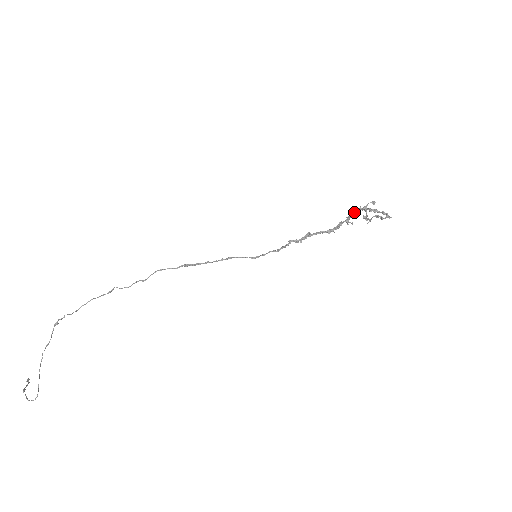
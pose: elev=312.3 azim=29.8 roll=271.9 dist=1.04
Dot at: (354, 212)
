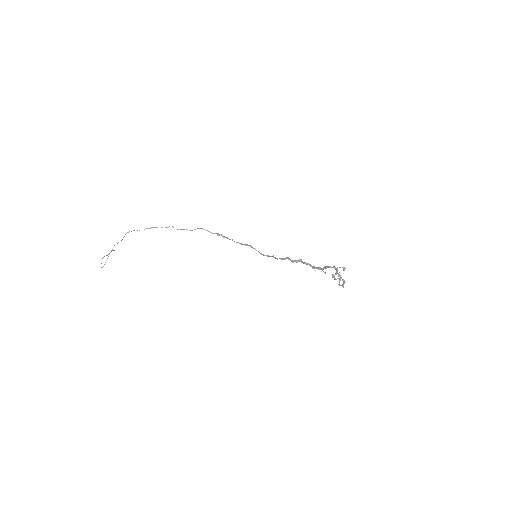
Dot at: (328, 267)
